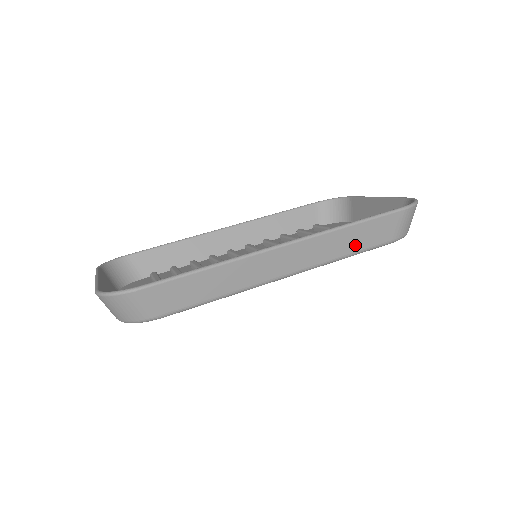
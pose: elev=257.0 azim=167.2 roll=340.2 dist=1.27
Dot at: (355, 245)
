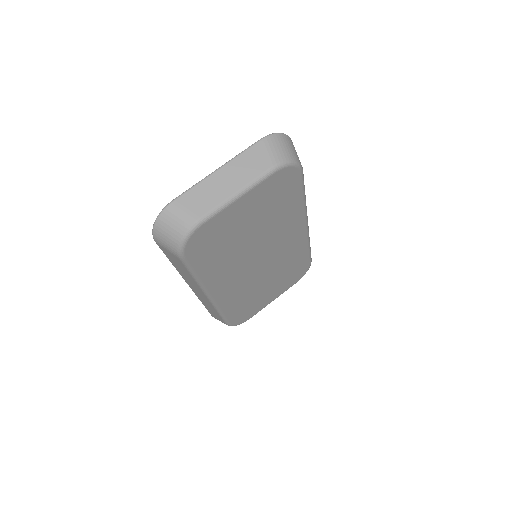
Dot at: occluded
